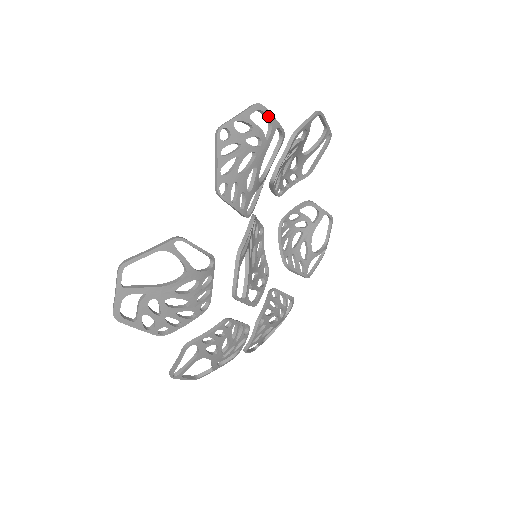
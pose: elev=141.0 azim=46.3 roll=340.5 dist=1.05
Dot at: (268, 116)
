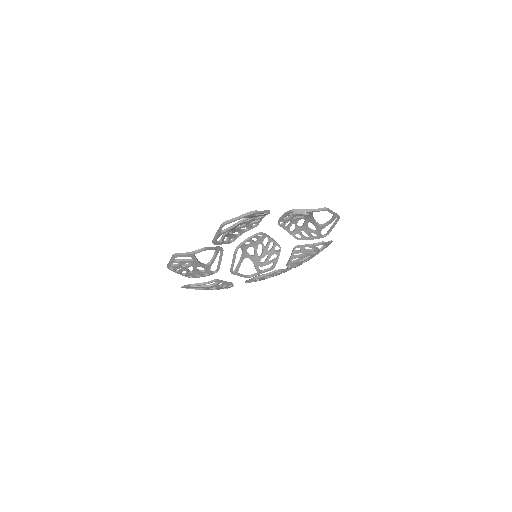
Dot at: (183, 256)
